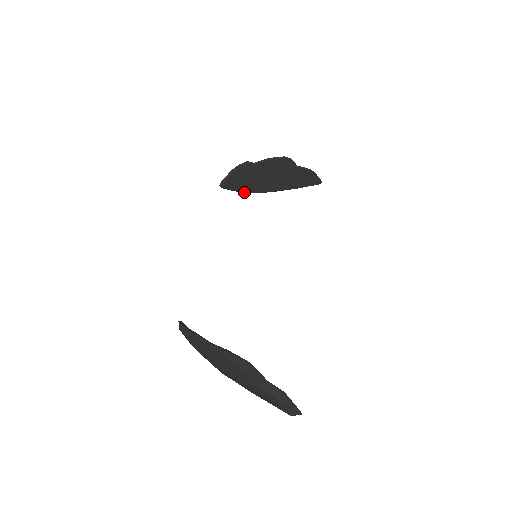
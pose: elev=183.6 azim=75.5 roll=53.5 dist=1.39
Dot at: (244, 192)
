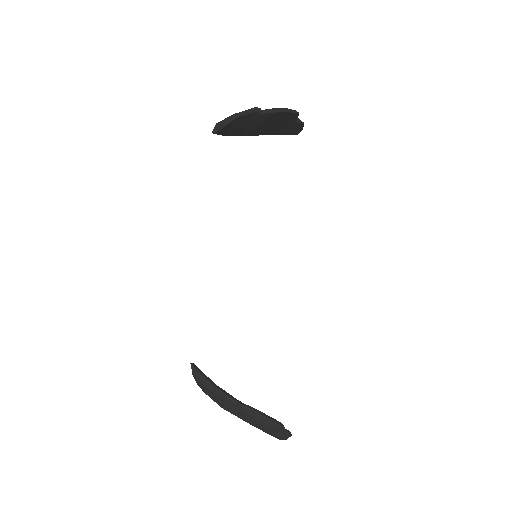
Dot at: (228, 135)
